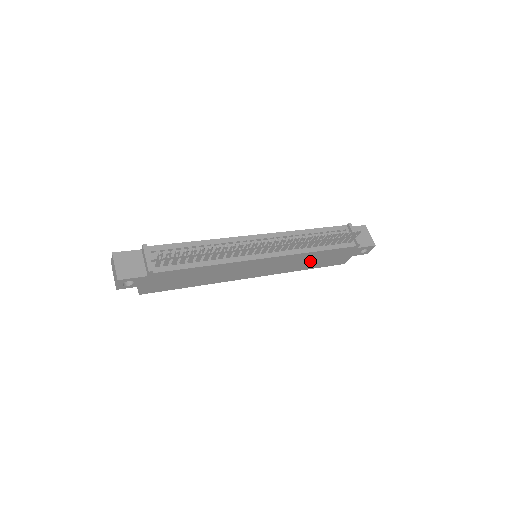
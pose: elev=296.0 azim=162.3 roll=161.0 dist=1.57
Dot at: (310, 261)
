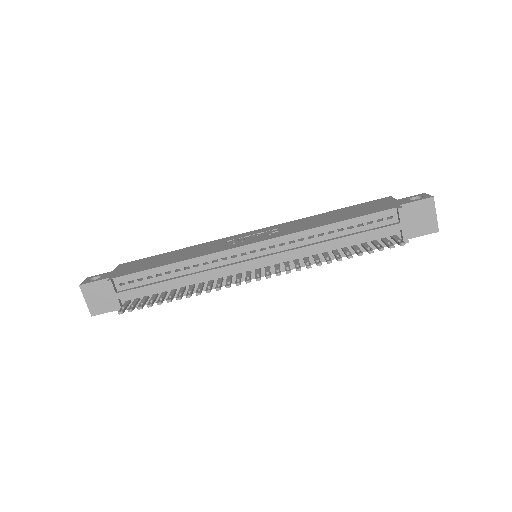
Dot at: occluded
